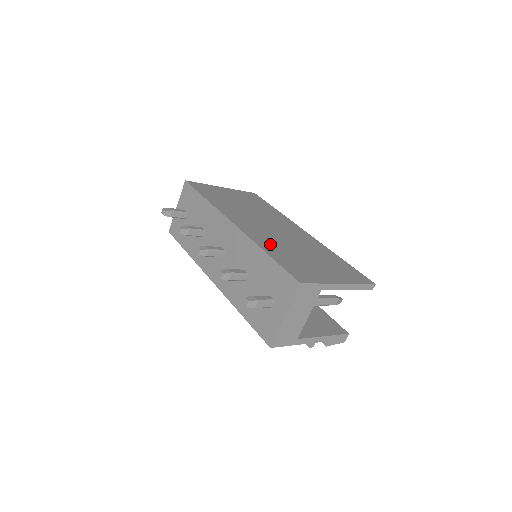
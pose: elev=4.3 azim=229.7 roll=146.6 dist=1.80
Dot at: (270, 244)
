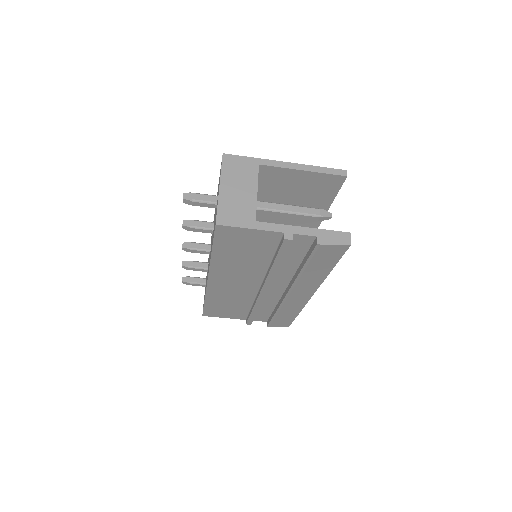
Dot at: occluded
